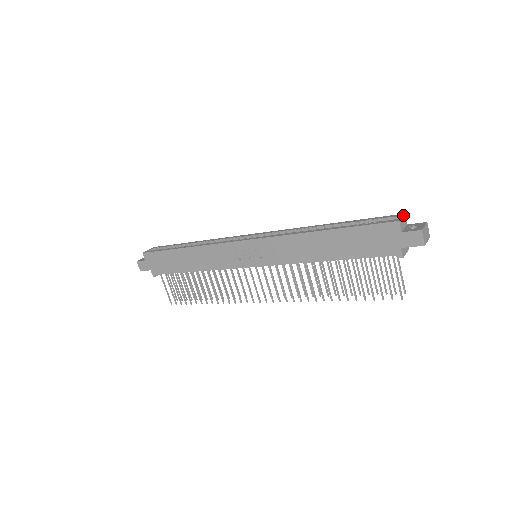
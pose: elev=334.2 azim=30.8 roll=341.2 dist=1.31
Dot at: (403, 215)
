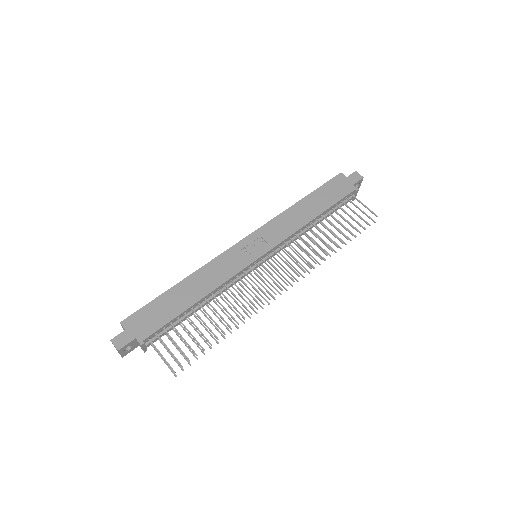
Dot at: occluded
